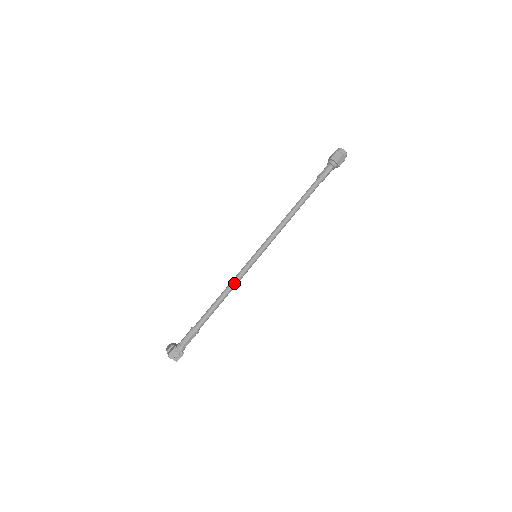
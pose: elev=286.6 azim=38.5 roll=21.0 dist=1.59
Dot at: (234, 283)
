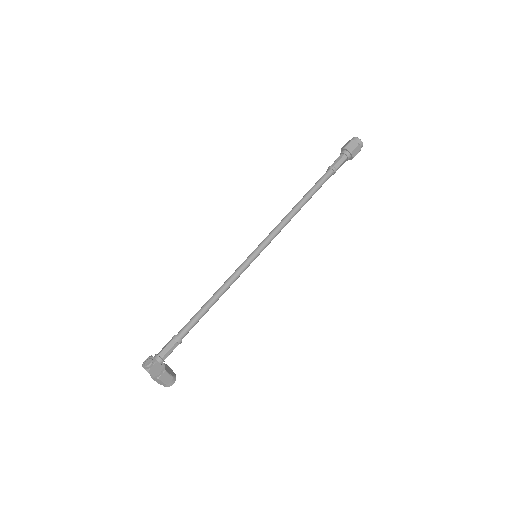
Dot at: (225, 283)
